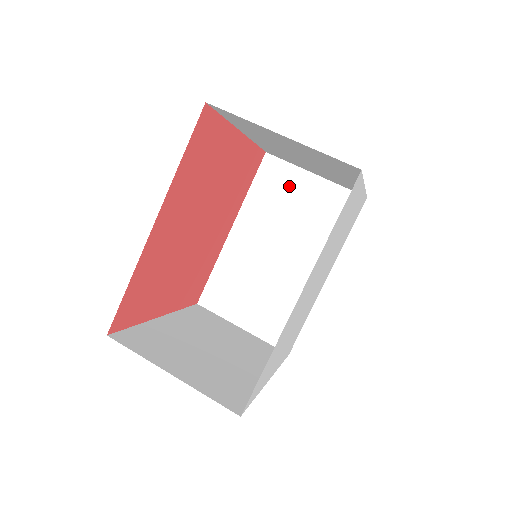
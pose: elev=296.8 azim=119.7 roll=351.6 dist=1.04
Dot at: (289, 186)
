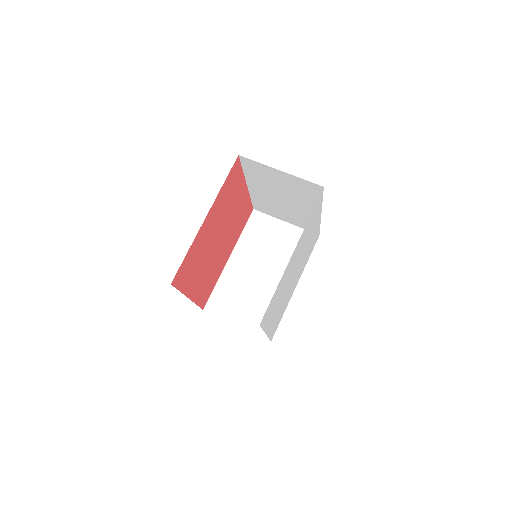
Dot at: (269, 229)
